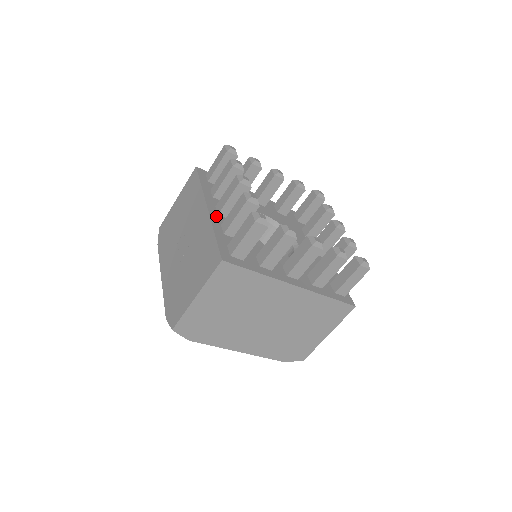
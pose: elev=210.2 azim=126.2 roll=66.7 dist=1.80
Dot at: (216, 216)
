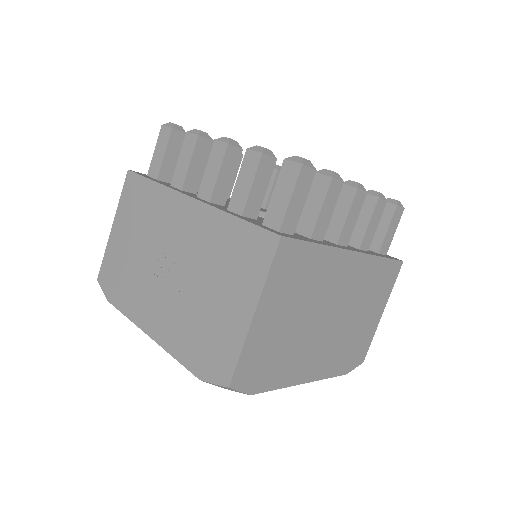
Dot at: (210, 203)
